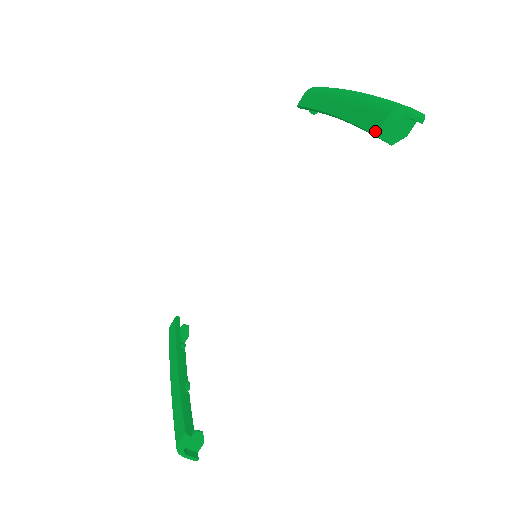
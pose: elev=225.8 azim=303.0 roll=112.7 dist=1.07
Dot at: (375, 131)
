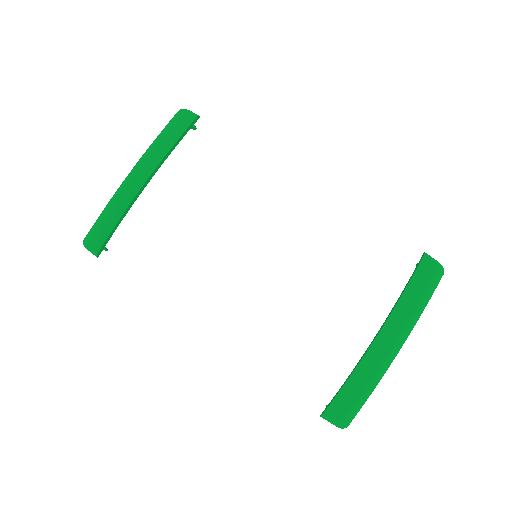
Dot at: (327, 412)
